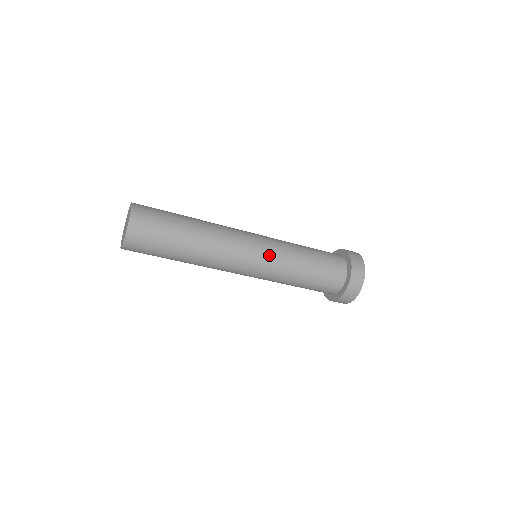
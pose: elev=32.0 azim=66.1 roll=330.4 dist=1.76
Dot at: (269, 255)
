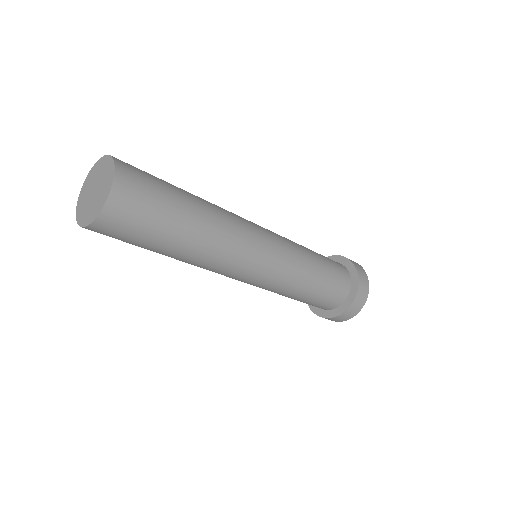
Dot at: (274, 274)
